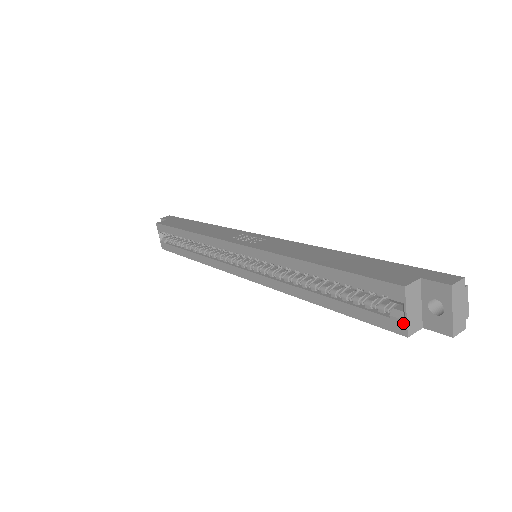
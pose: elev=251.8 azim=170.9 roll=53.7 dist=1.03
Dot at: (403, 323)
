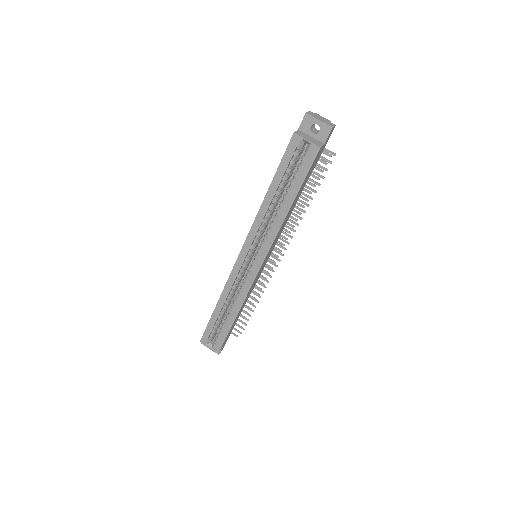
Dot at: (312, 146)
